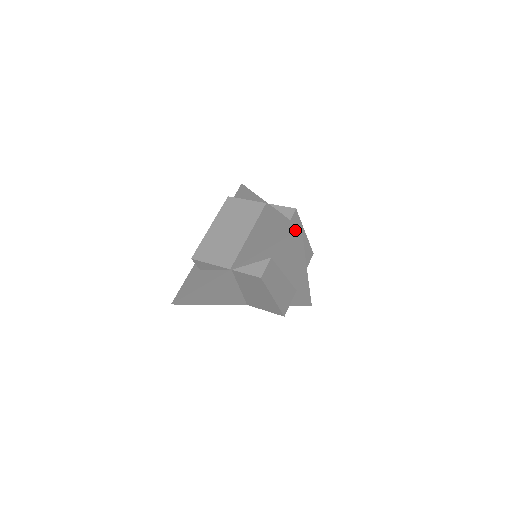
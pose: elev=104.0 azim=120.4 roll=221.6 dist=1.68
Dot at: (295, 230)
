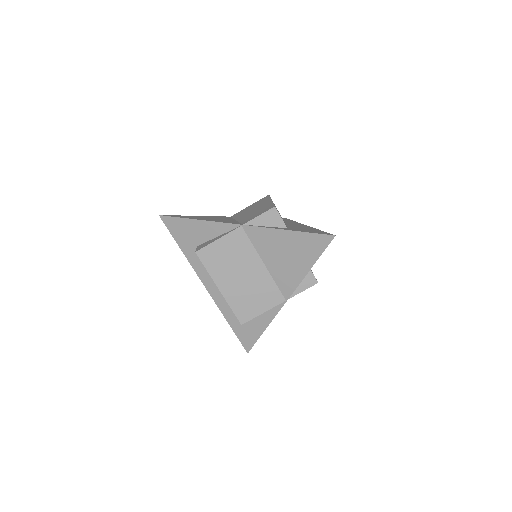
Dot at: (329, 240)
